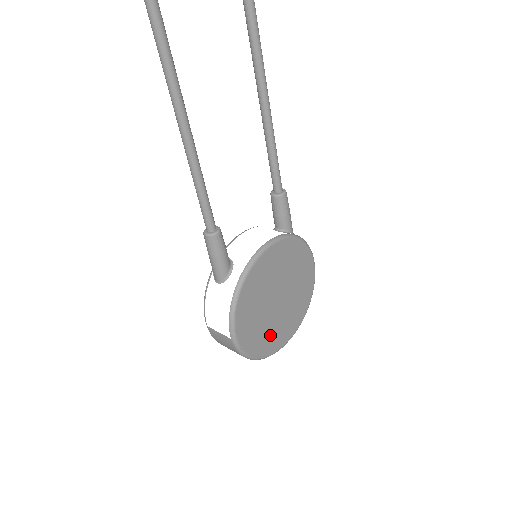
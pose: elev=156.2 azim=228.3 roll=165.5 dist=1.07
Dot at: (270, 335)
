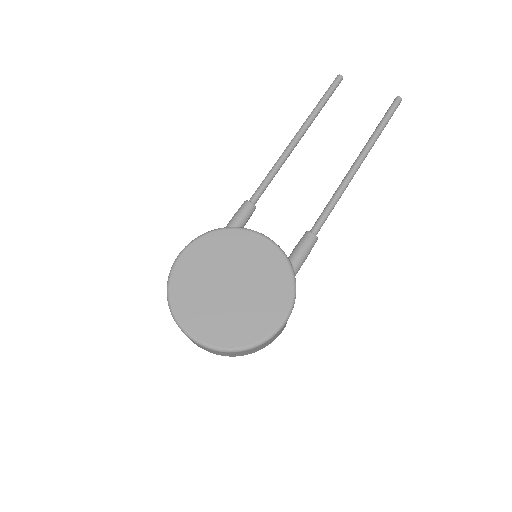
Dot at: (196, 302)
